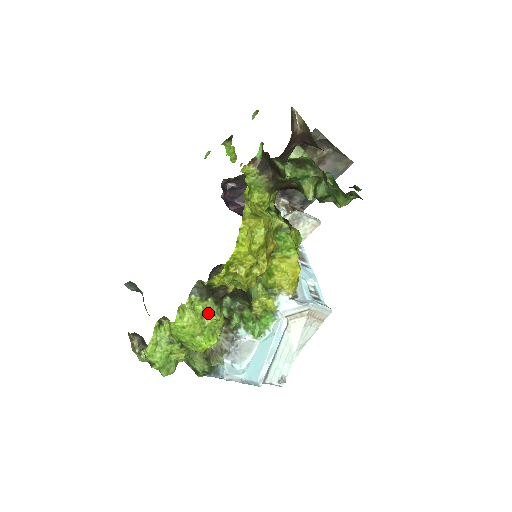
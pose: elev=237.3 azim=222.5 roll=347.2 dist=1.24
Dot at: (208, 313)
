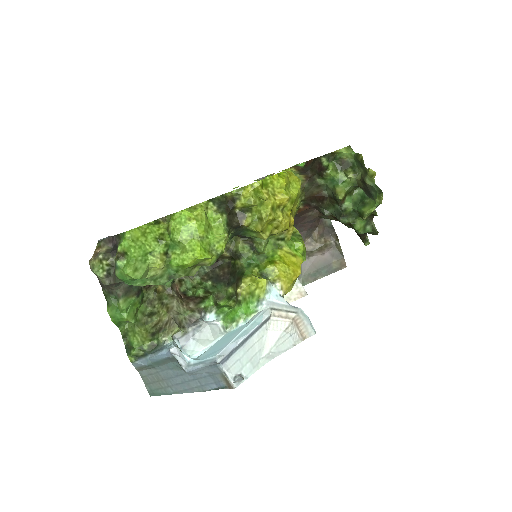
Dot at: (216, 227)
